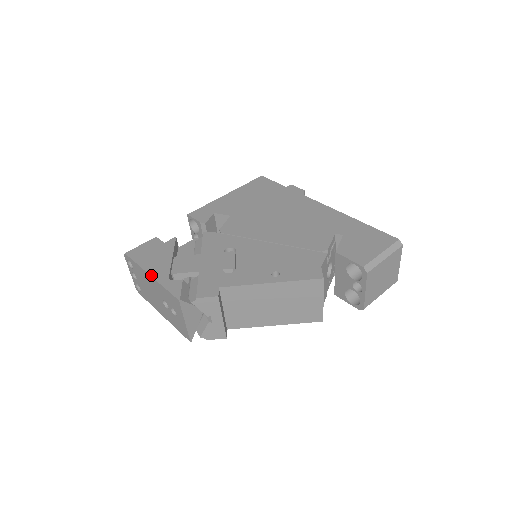
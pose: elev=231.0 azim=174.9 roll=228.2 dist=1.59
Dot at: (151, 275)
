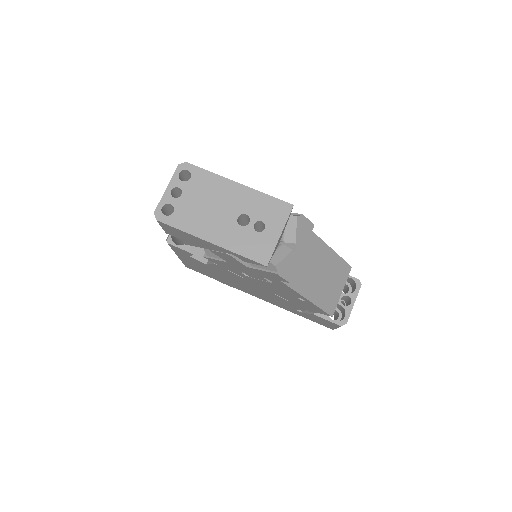
Dot at: occluded
